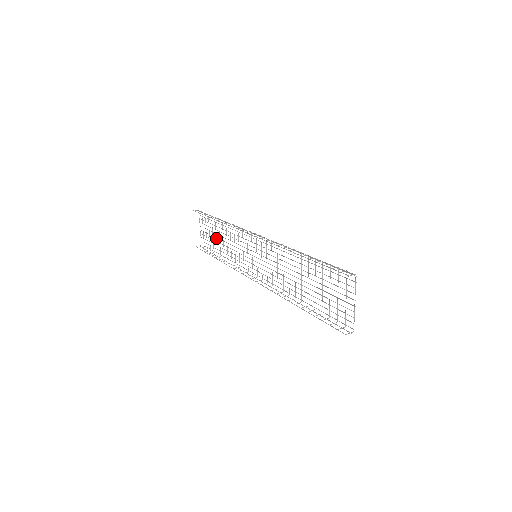
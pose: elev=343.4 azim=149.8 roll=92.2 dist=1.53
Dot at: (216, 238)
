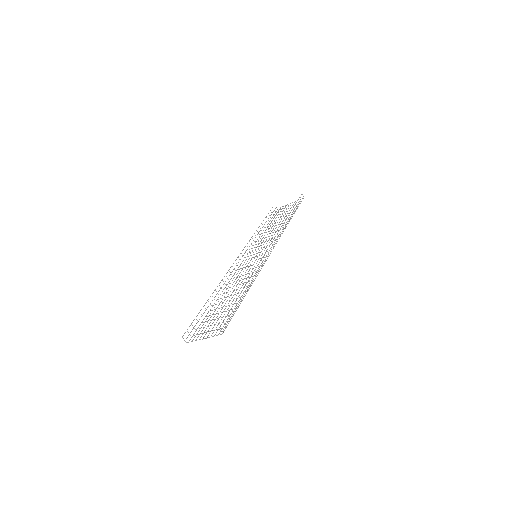
Dot at: (279, 219)
